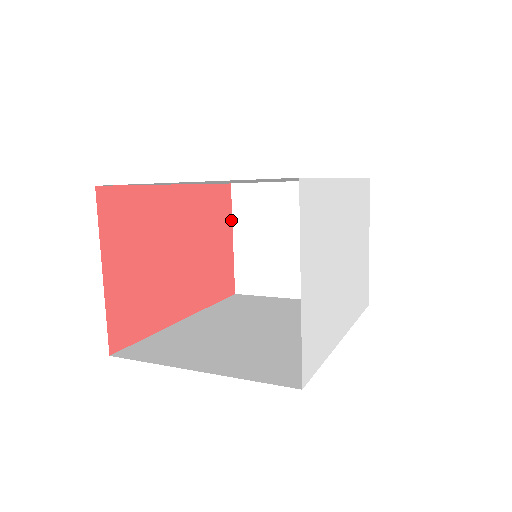
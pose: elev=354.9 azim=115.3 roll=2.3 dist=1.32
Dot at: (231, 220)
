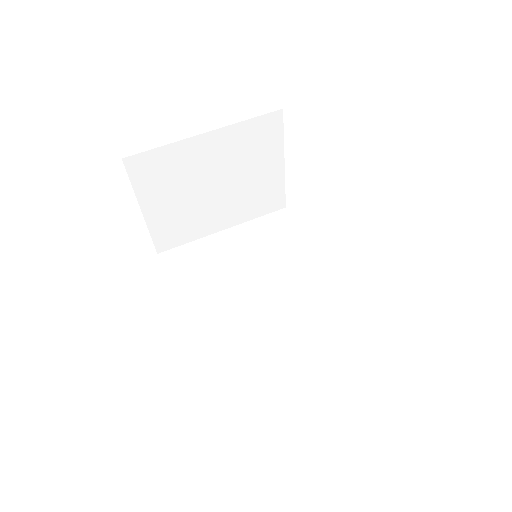
Dot at: occluded
